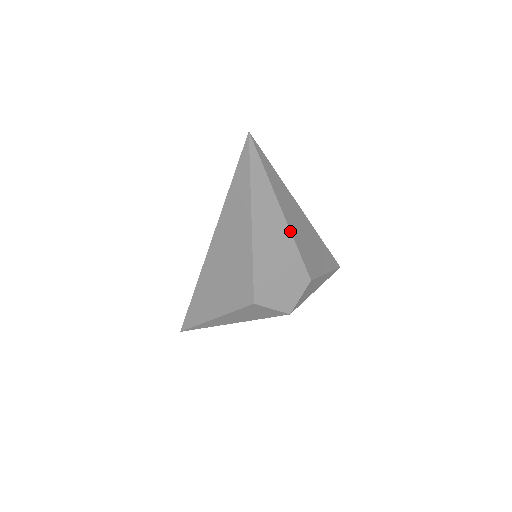
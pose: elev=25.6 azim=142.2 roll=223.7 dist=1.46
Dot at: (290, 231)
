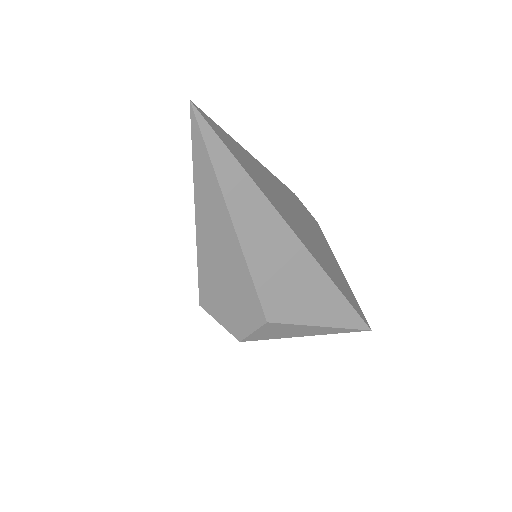
Dot at: (242, 250)
